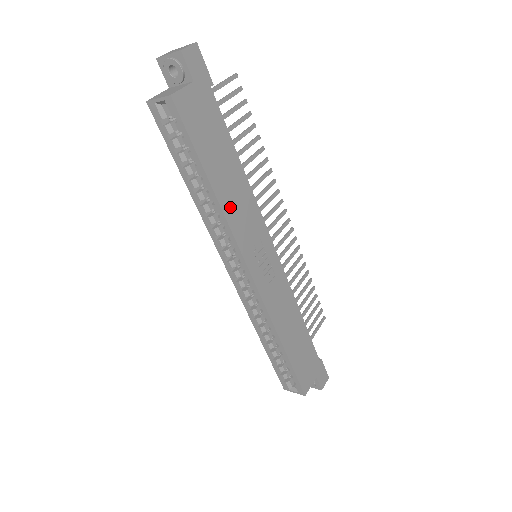
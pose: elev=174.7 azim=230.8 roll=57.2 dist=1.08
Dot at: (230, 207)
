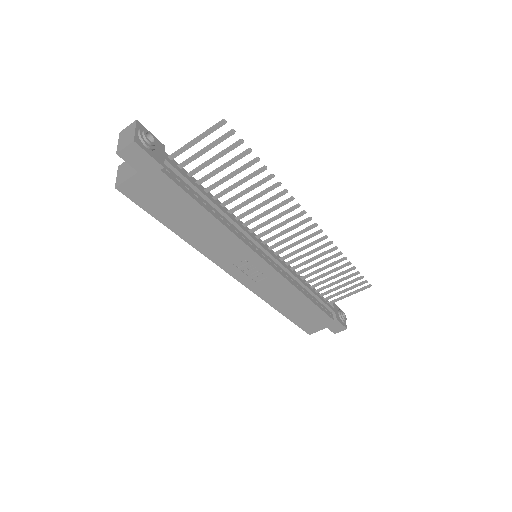
Dot at: (202, 243)
